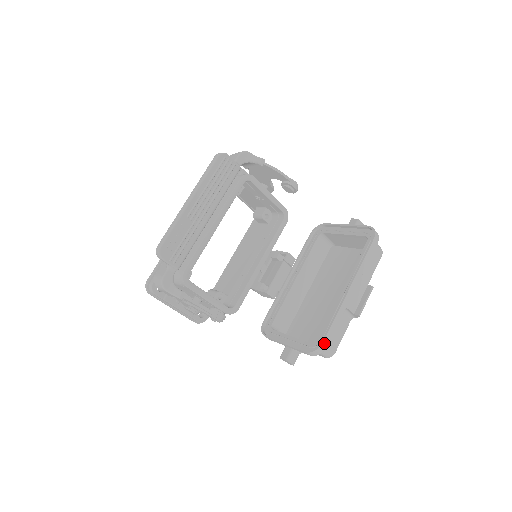
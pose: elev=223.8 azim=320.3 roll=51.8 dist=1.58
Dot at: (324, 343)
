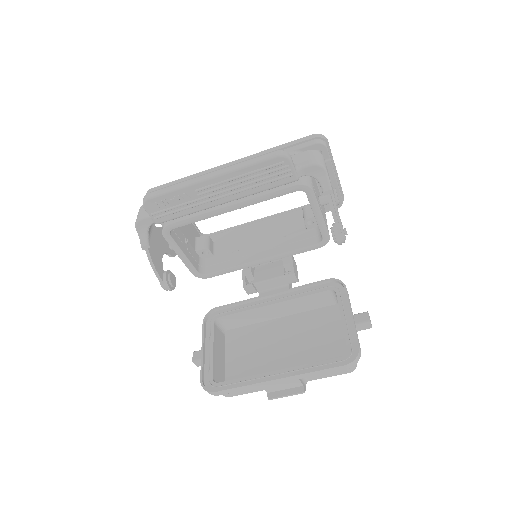
Dot at: (216, 393)
